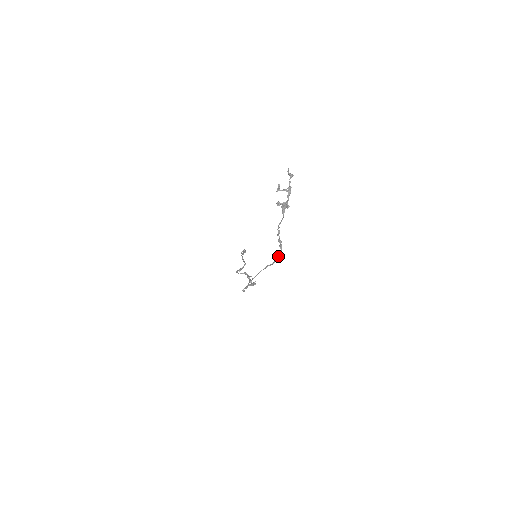
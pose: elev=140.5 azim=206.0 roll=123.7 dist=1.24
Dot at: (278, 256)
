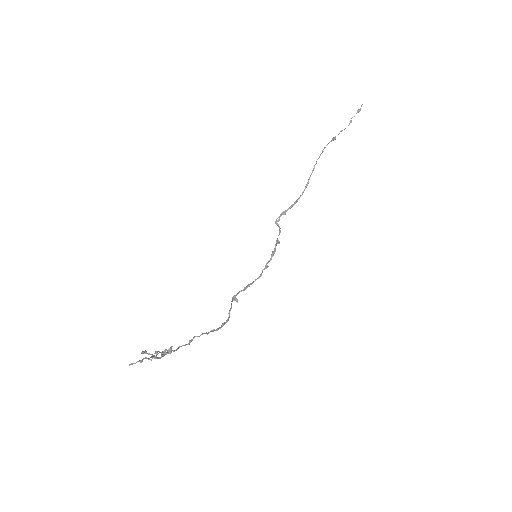
Dot at: (222, 325)
